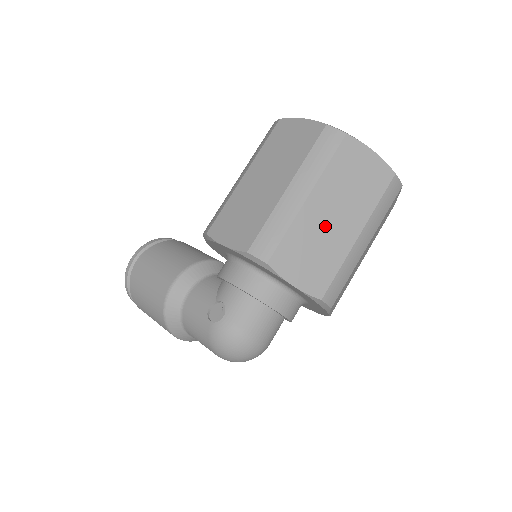
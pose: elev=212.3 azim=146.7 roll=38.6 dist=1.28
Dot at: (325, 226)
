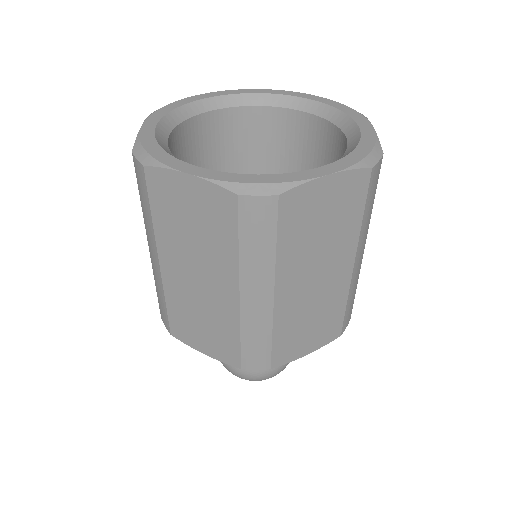
Dot at: (196, 291)
